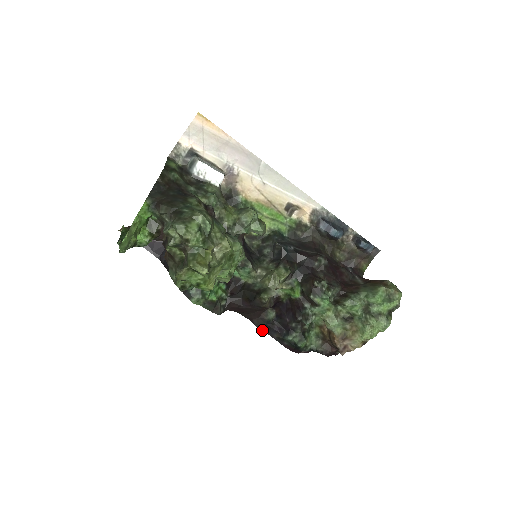
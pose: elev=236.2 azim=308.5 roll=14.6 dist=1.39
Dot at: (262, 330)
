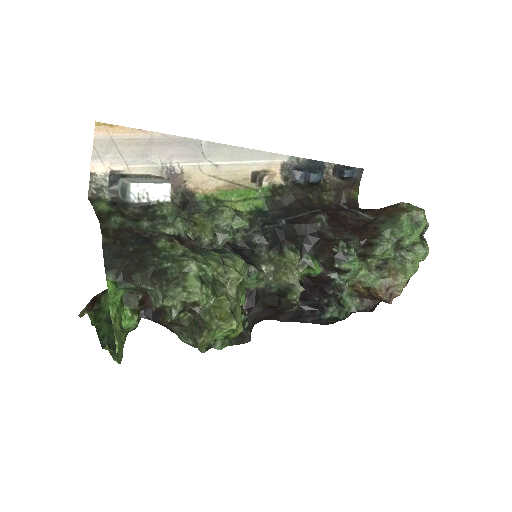
Dot at: occluded
